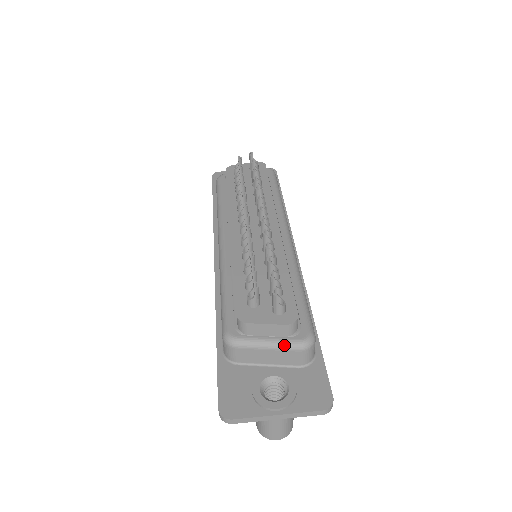
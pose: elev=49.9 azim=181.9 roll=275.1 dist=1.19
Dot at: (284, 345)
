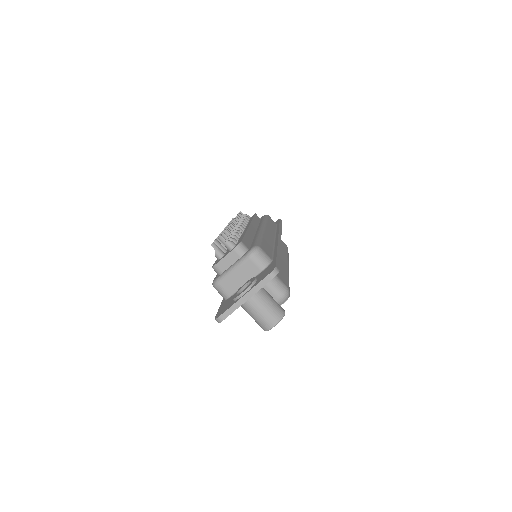
Dot at: (240, 262)
